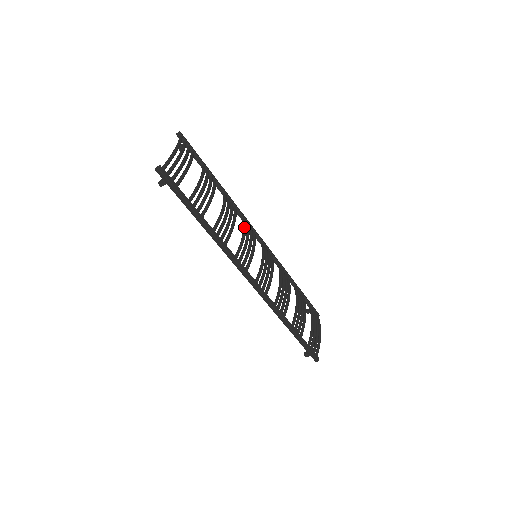
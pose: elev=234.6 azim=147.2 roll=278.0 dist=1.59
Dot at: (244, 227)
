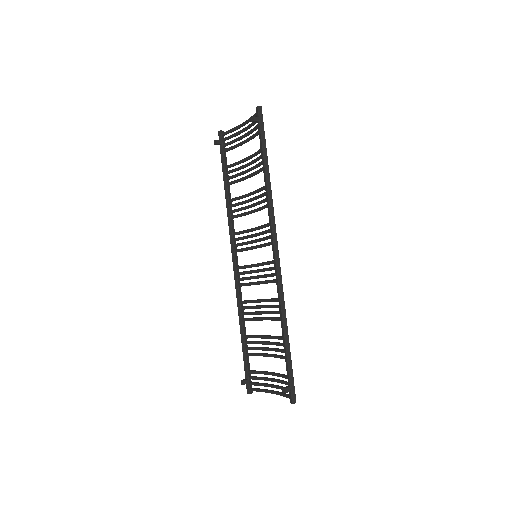
Dot at: occluded
